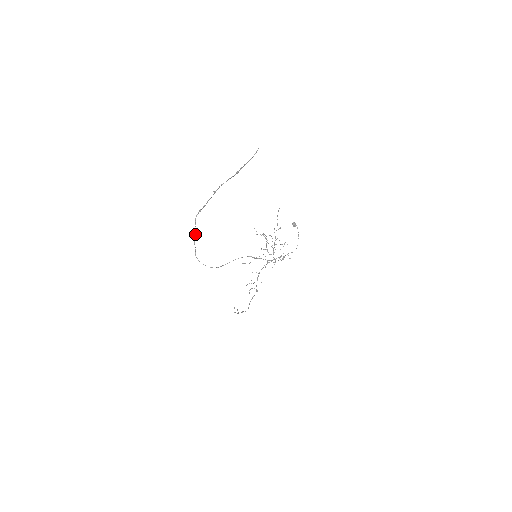
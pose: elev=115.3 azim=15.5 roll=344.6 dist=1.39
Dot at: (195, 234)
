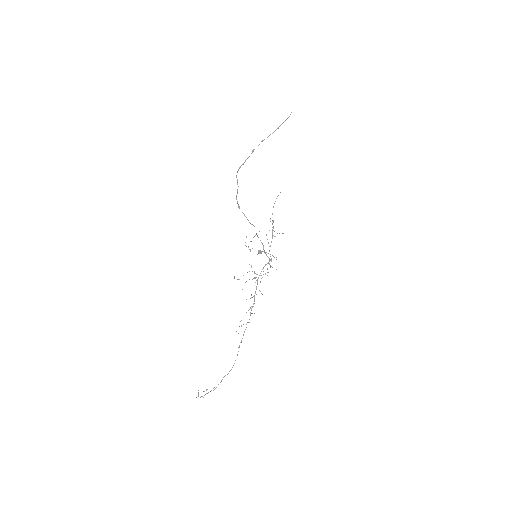
Dot at: occluded
